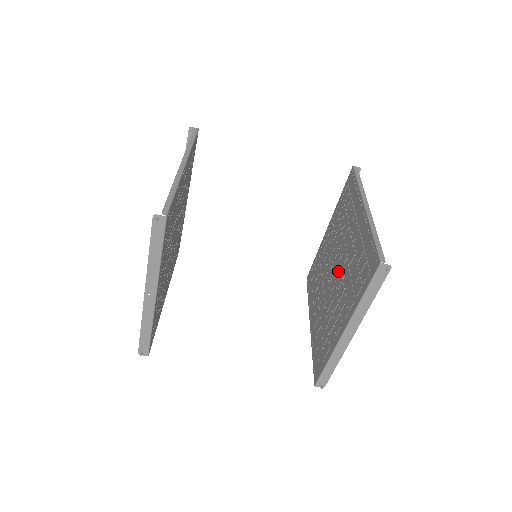
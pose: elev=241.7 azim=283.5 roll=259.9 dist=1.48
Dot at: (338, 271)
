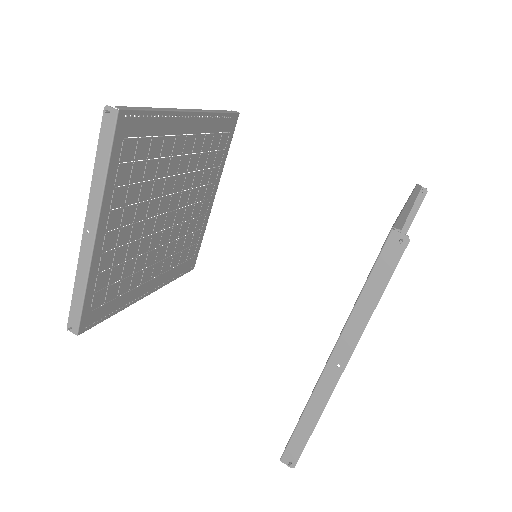
Dot at: occluded
